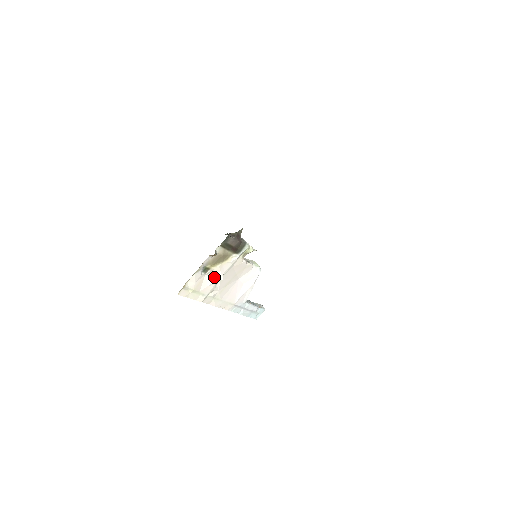
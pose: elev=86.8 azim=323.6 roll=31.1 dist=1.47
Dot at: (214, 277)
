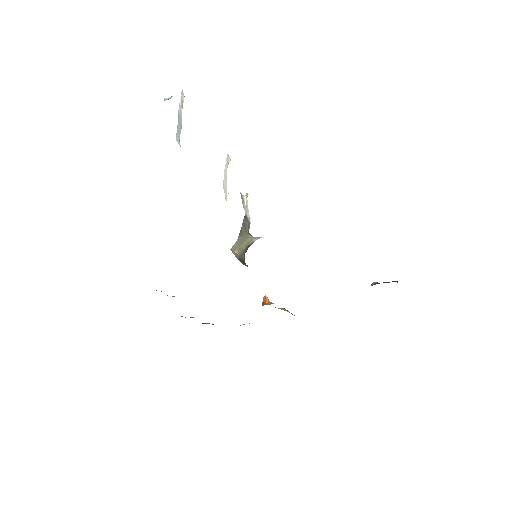
Dot at: occluded
